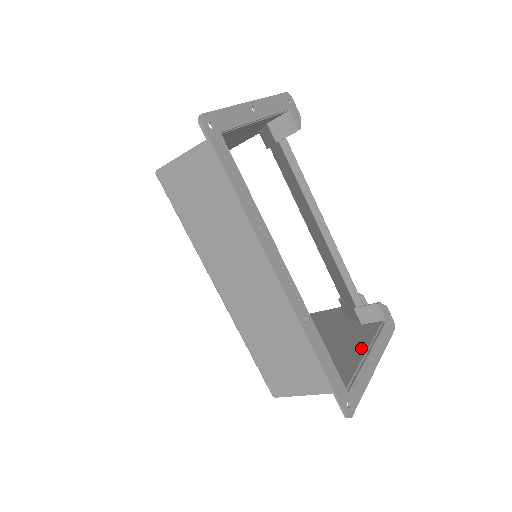
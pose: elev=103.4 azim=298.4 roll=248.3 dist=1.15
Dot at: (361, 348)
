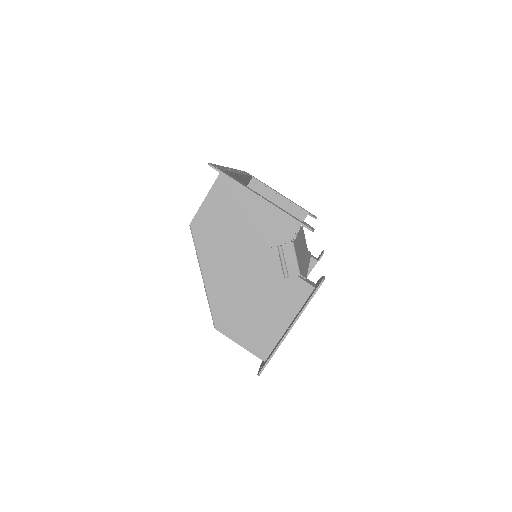
Dot at: occluded
